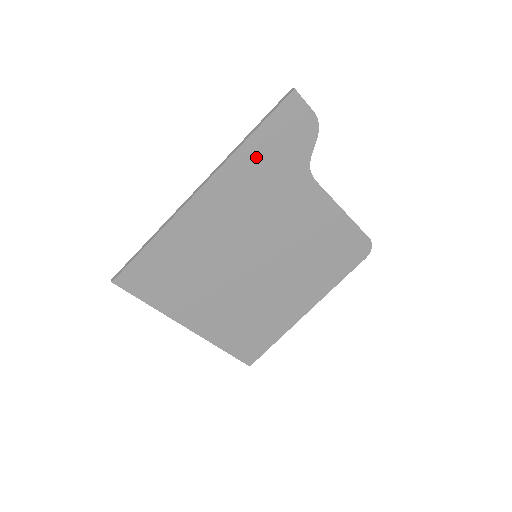
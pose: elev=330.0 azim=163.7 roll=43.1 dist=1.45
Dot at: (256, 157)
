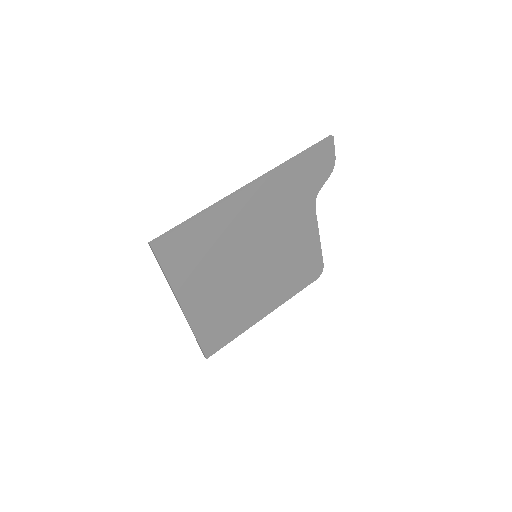
Dot at: (293, 175)
